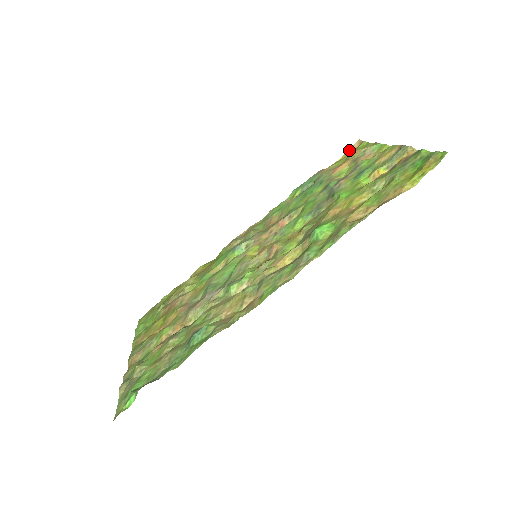
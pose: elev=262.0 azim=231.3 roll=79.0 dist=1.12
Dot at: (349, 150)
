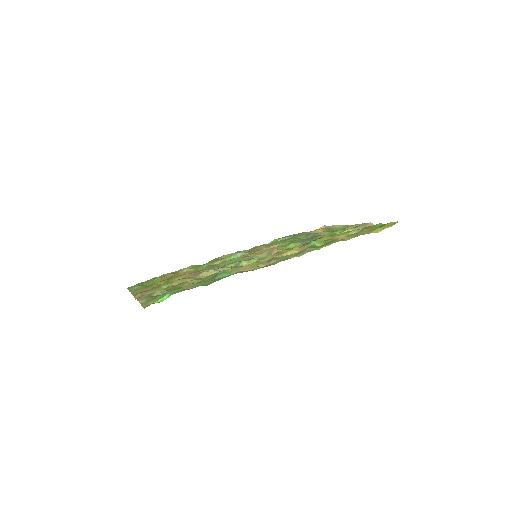
Dot at: (317, 229)
